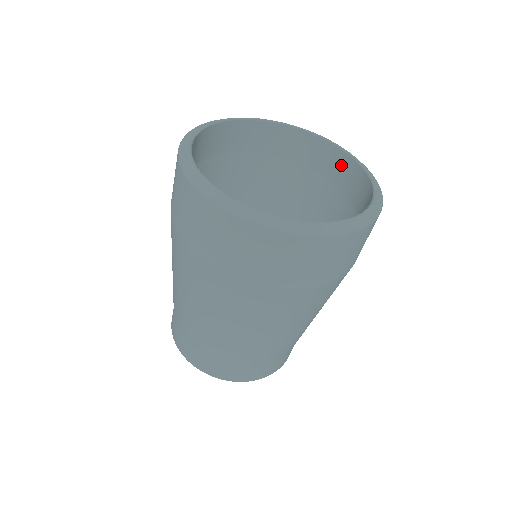
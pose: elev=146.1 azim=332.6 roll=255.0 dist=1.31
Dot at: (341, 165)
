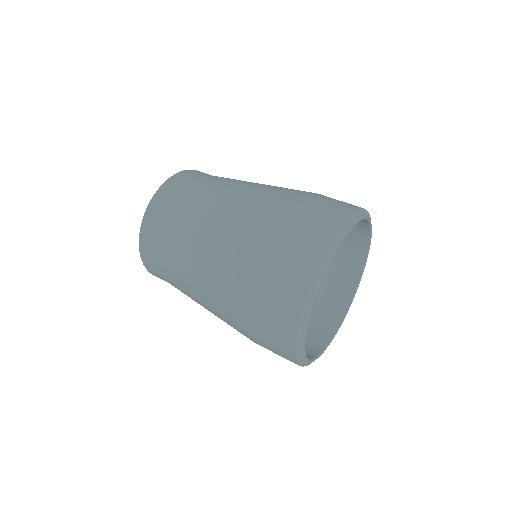
Dot at: (359, 239)
